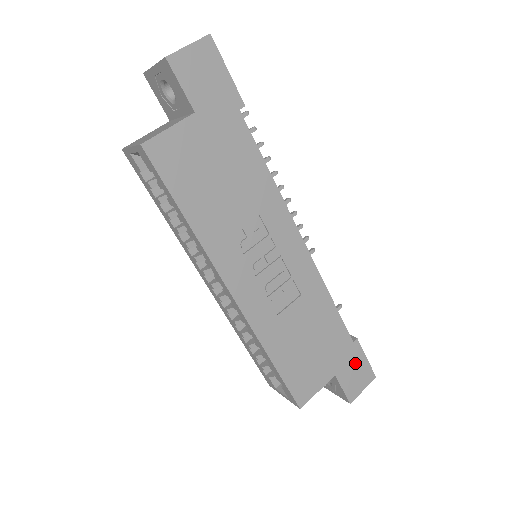
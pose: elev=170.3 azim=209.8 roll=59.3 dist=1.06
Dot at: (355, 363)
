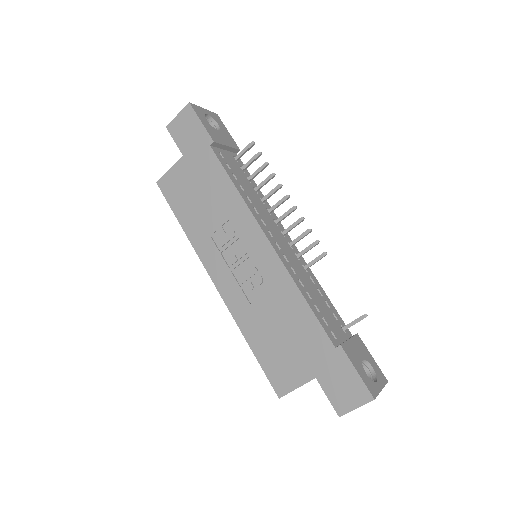
Dot at: (341, 372)
